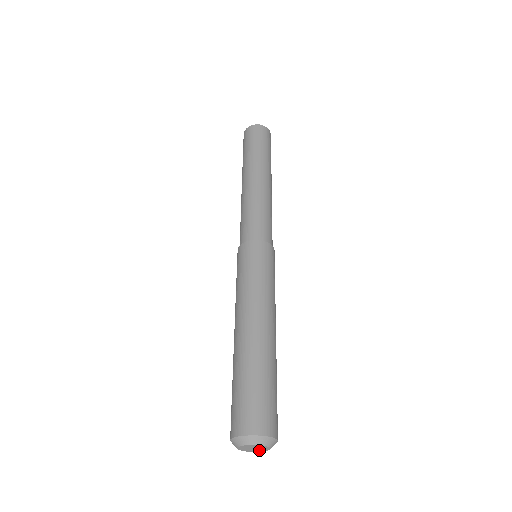
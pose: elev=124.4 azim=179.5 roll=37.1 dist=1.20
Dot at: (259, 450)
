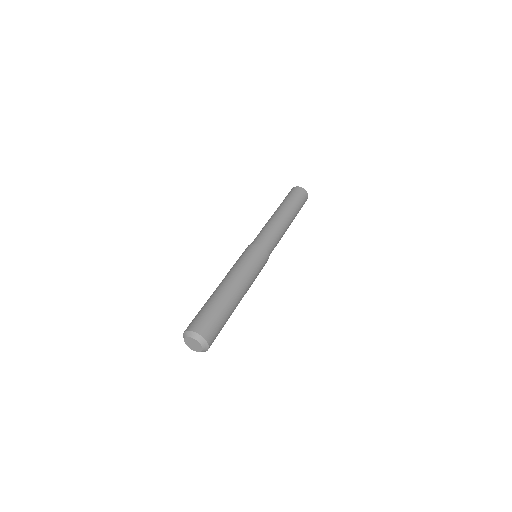
Dot at: (198, 349)
